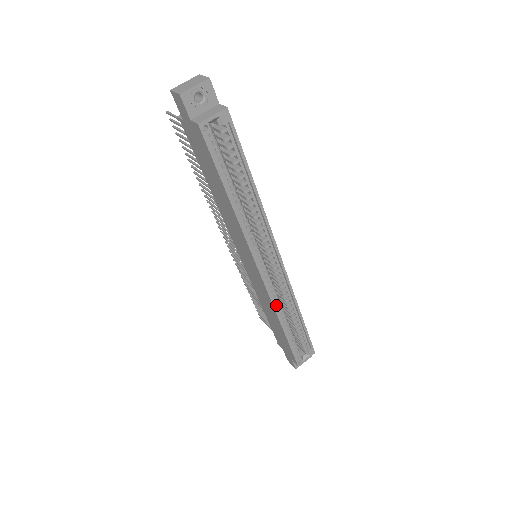
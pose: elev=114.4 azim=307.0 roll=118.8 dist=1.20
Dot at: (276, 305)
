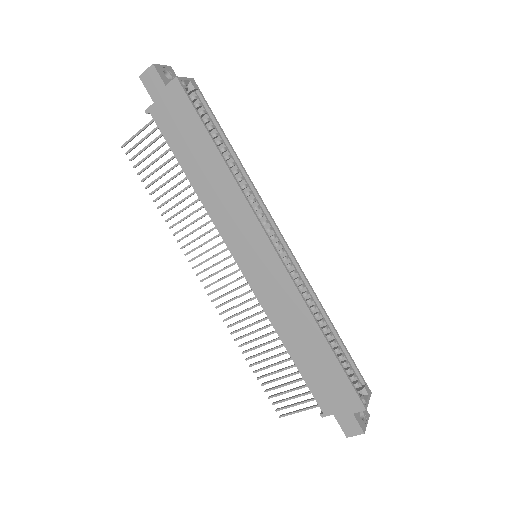
Dot at: (303, 302)
